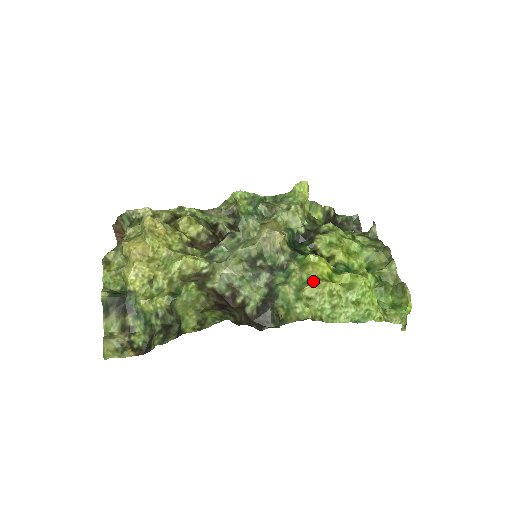
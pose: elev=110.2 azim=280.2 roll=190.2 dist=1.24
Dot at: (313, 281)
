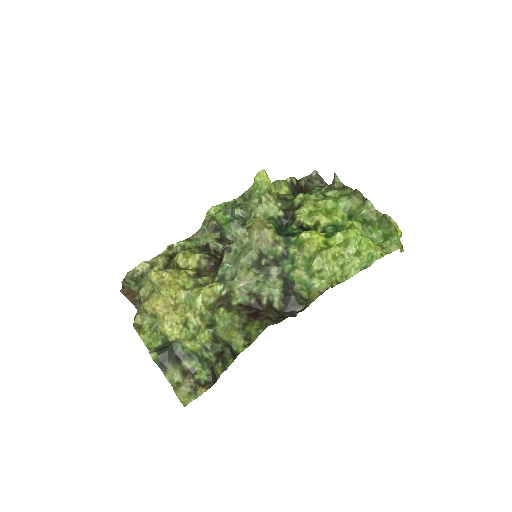
Dot at: (316, 255)
